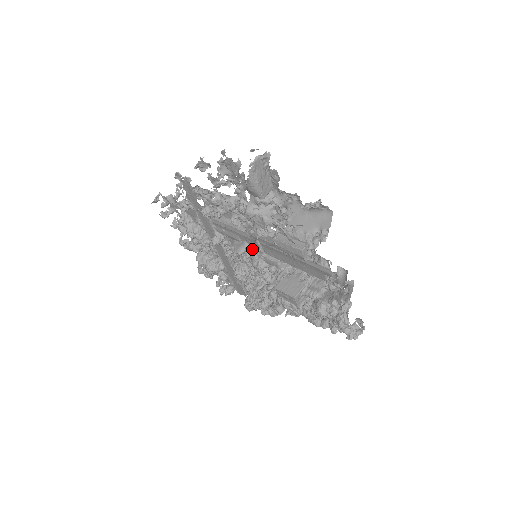
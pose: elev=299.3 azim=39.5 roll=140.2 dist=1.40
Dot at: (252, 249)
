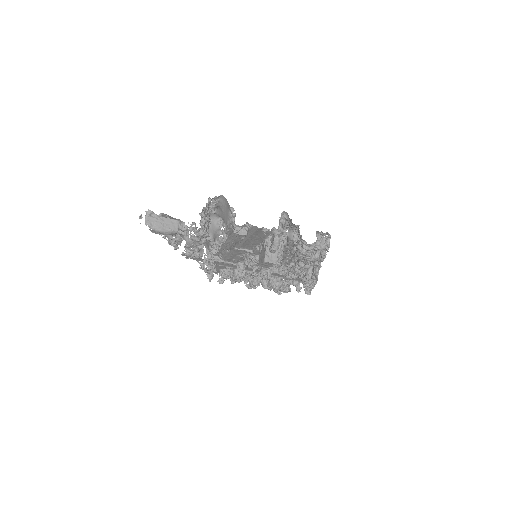
Dot at: (247, 255)
